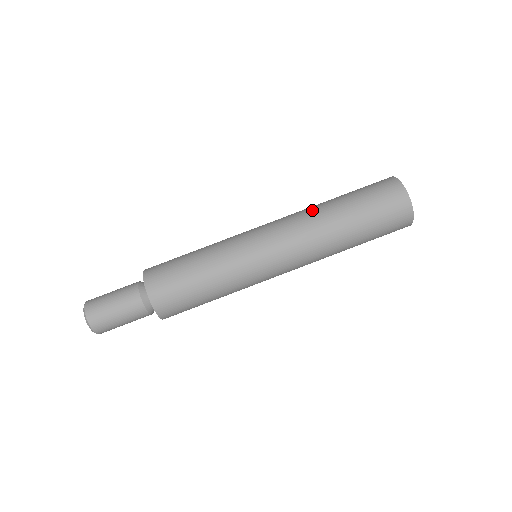
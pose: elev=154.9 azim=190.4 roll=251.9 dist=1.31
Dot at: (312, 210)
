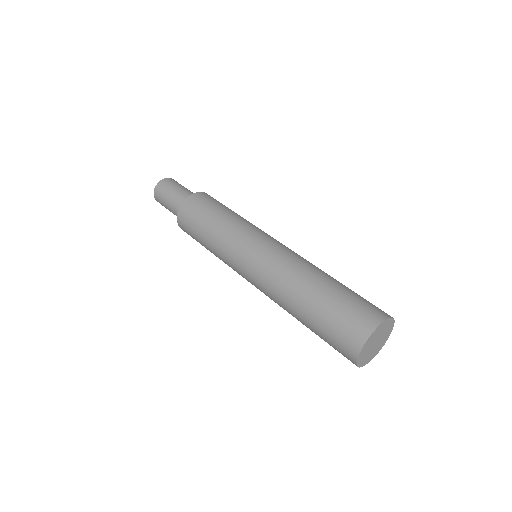
Dot at: (306, 267)
